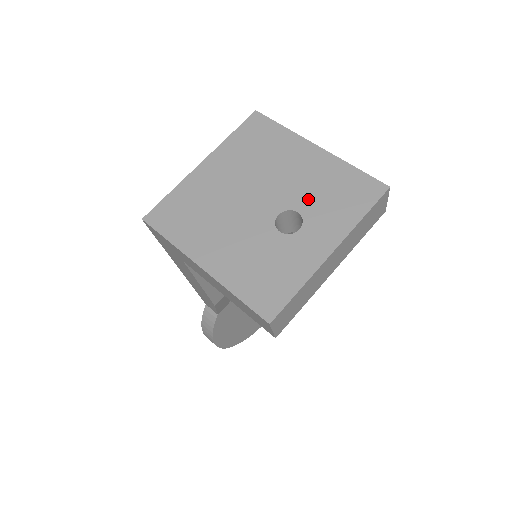
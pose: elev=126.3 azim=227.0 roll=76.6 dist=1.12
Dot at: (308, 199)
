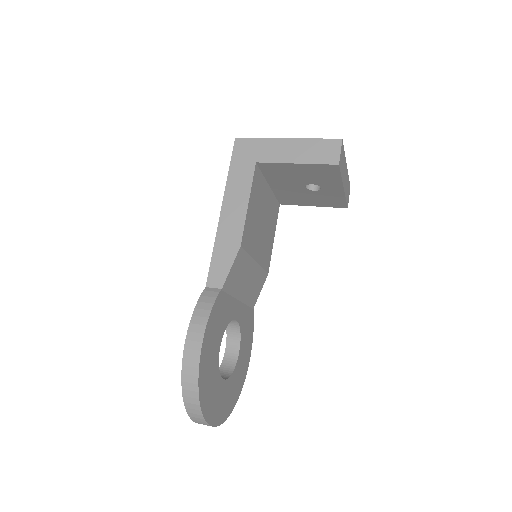
Dot at: occluded
